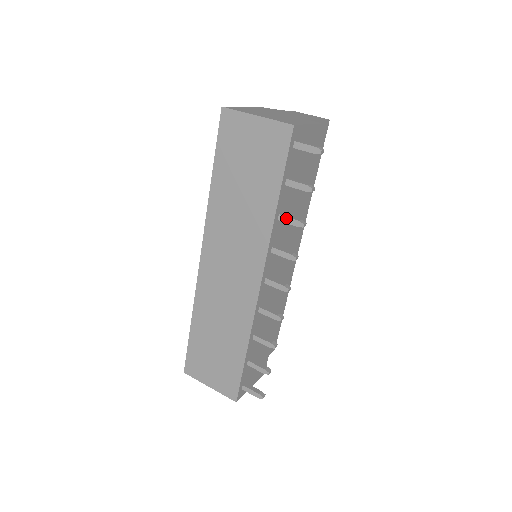
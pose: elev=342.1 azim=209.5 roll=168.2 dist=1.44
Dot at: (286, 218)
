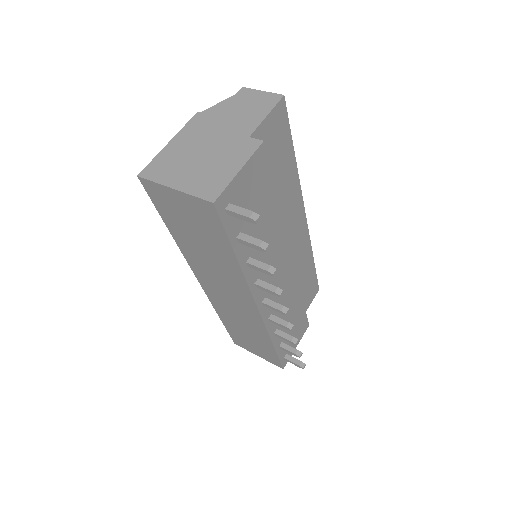
Dot at: (254, 267)
